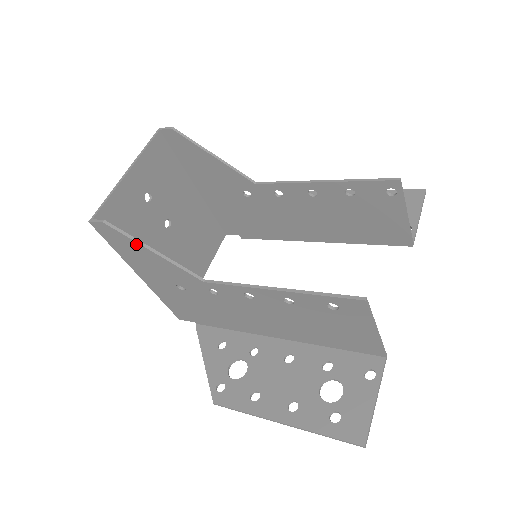
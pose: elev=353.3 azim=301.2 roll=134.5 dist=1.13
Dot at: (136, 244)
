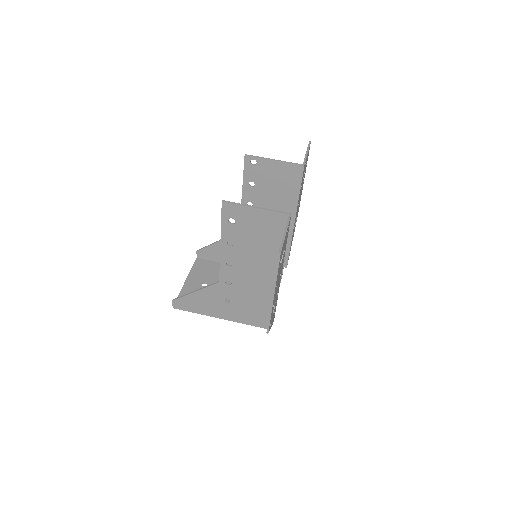
Dot at: (188, 296)
